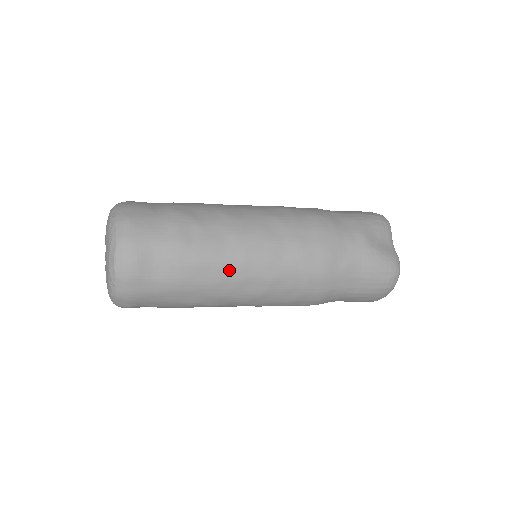
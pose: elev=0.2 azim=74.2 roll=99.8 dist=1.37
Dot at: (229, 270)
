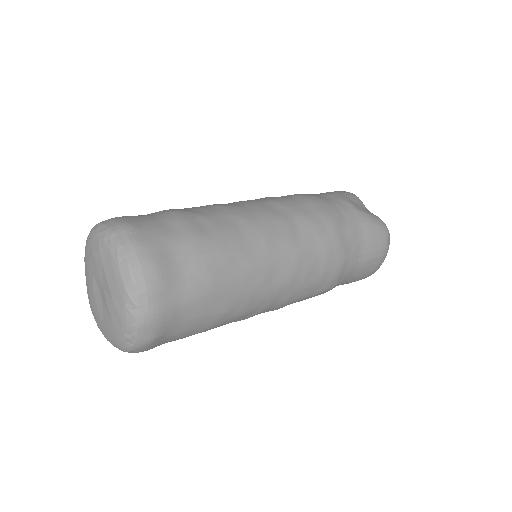
Dot at: (255, 256)
